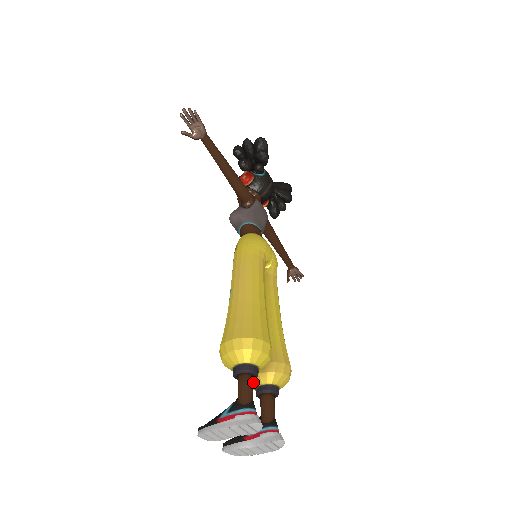
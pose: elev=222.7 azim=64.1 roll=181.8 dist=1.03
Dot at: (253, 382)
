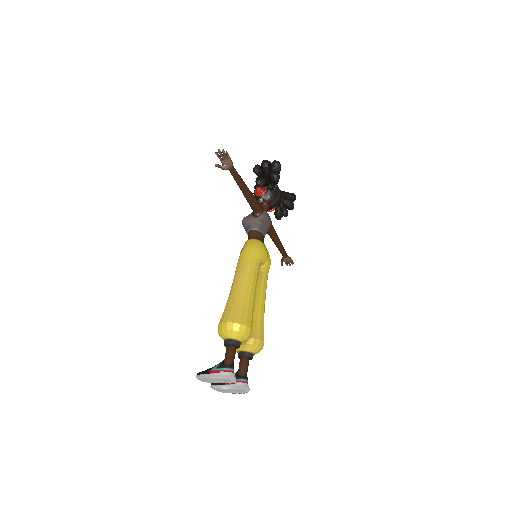
Dot at: occluded
